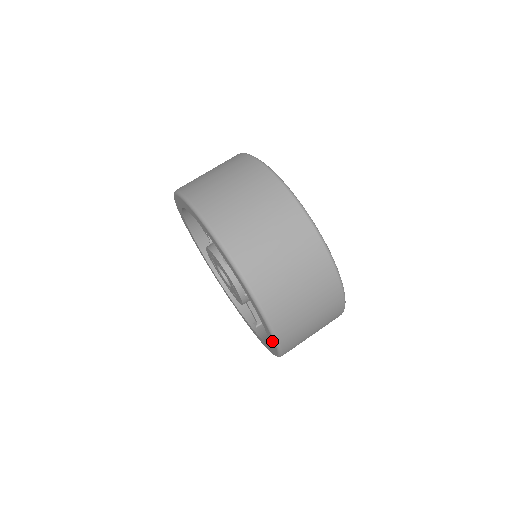
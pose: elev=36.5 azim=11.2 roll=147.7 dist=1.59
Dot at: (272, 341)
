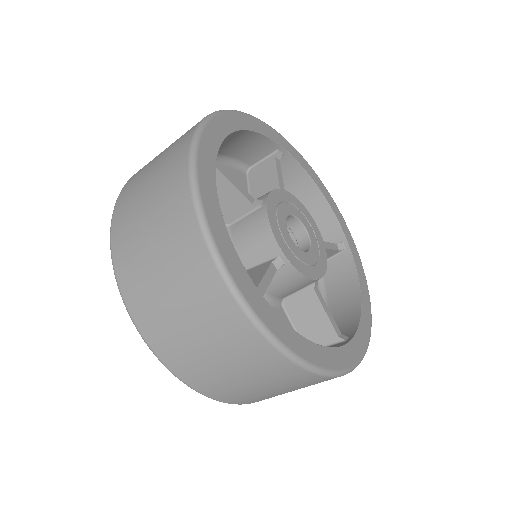
Dot at: occluded
